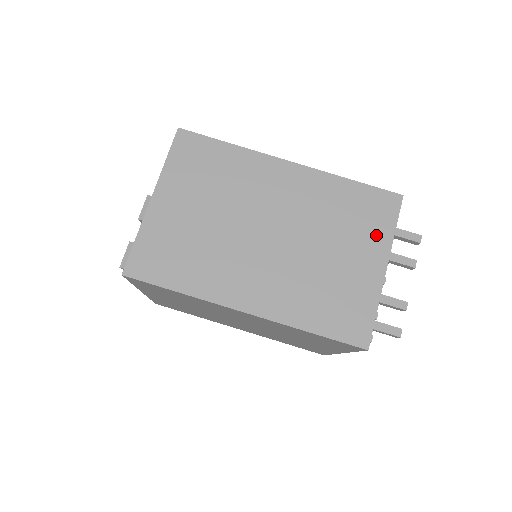
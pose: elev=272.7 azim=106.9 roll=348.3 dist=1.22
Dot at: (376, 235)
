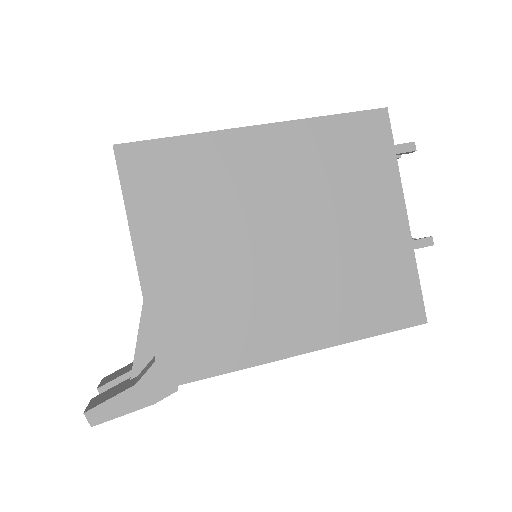
Dot at: occluded
